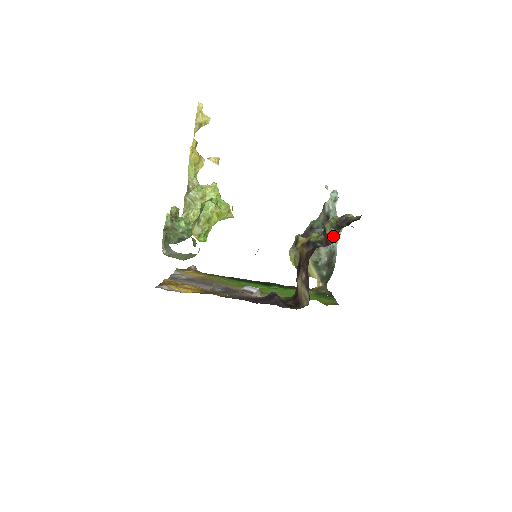
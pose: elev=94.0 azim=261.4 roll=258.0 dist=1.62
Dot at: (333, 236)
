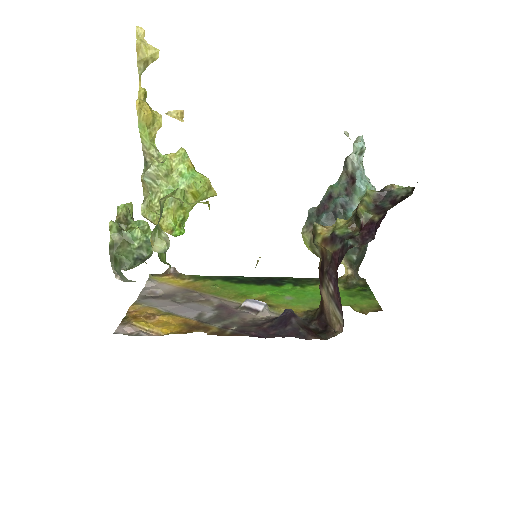
Dot at: (372, 227)
